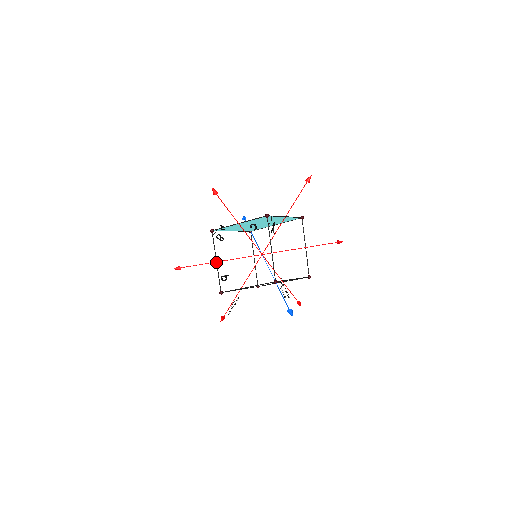
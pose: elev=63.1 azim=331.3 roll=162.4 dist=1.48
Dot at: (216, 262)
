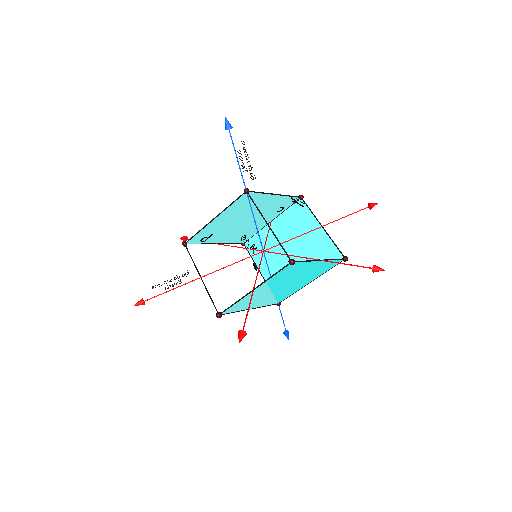
Dot at: (216, 243)
